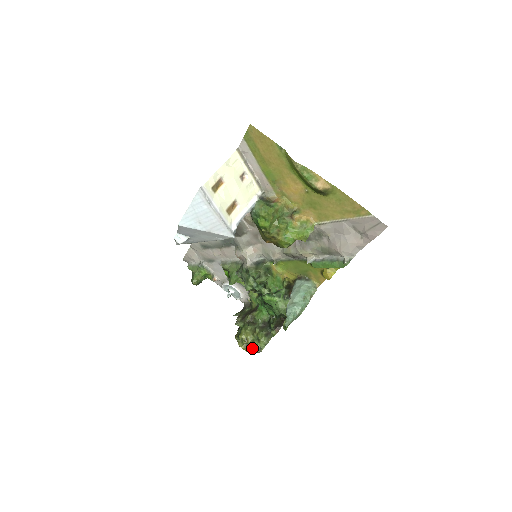
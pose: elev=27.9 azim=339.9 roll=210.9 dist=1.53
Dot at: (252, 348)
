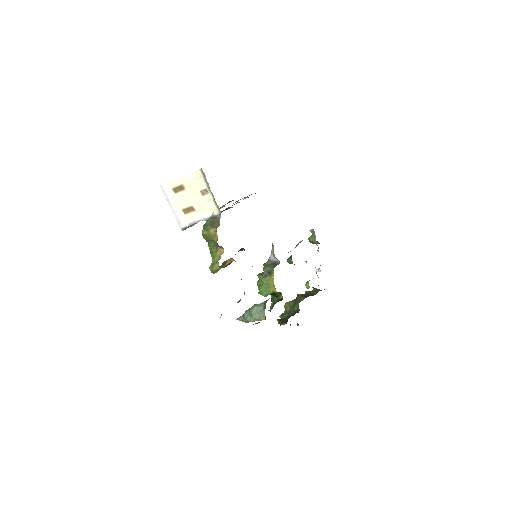
Dot at: occluded
